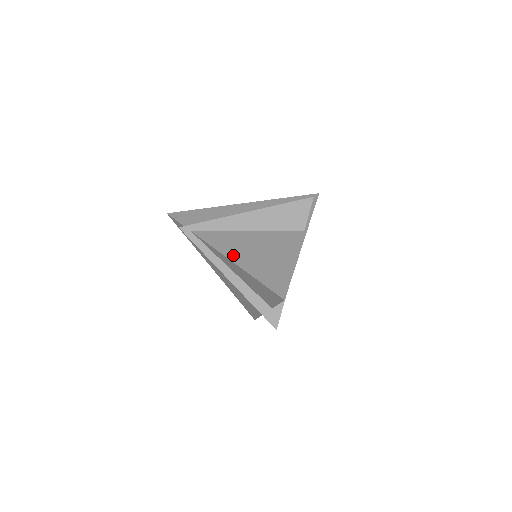
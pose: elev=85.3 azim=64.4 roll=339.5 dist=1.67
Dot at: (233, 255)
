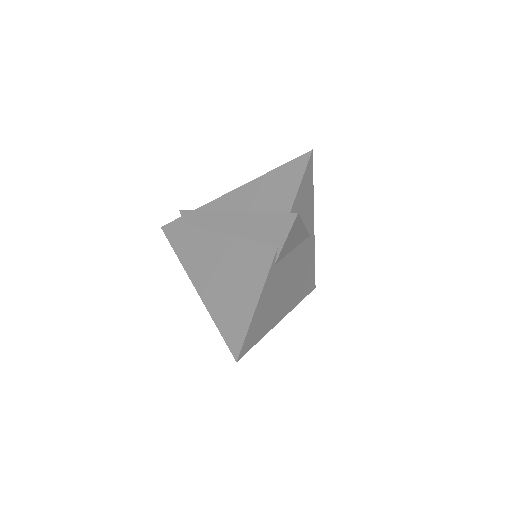
Dot at: occluded
